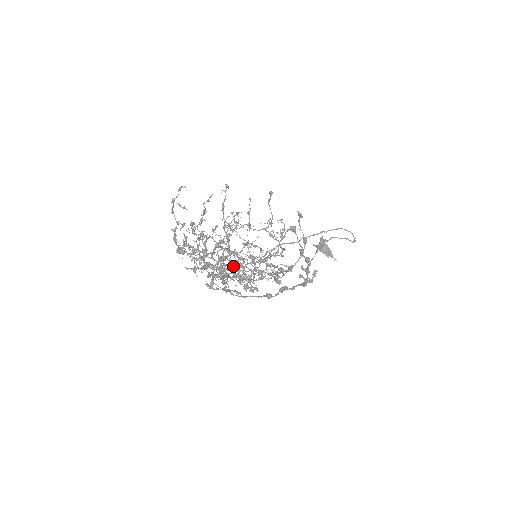
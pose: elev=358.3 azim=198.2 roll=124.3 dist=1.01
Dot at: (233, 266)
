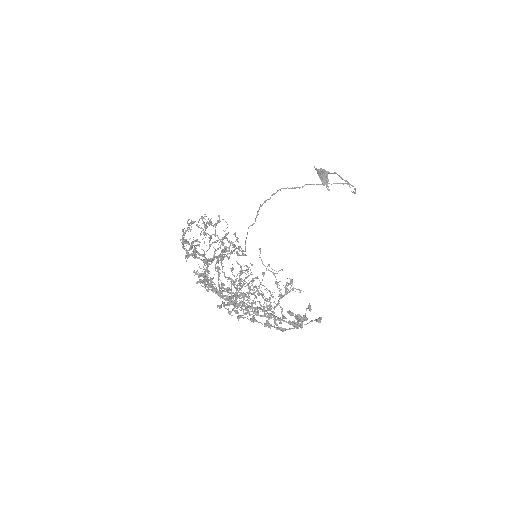
Dot at: (233, 299)
